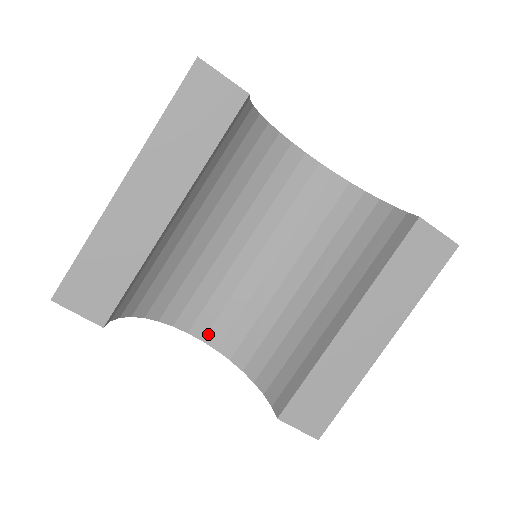
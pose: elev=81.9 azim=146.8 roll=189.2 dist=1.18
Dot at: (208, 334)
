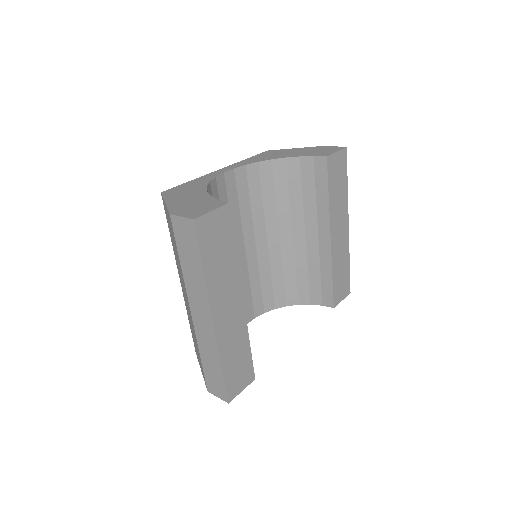
Dot at: (255, 312)
